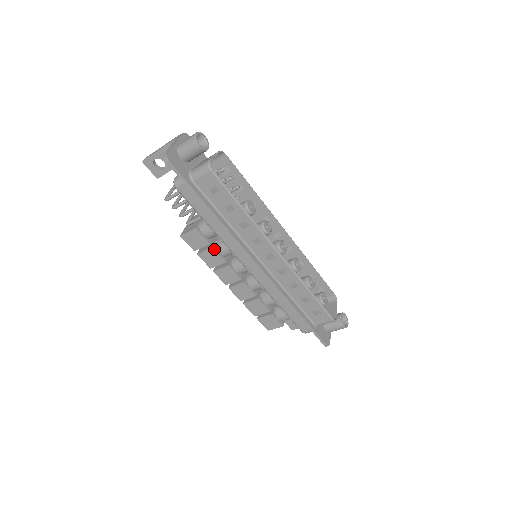
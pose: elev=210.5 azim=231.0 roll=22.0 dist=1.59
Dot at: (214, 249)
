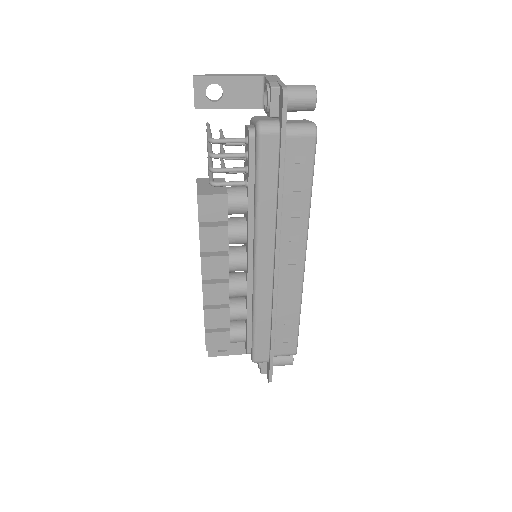
Dot at: (228, 229)
